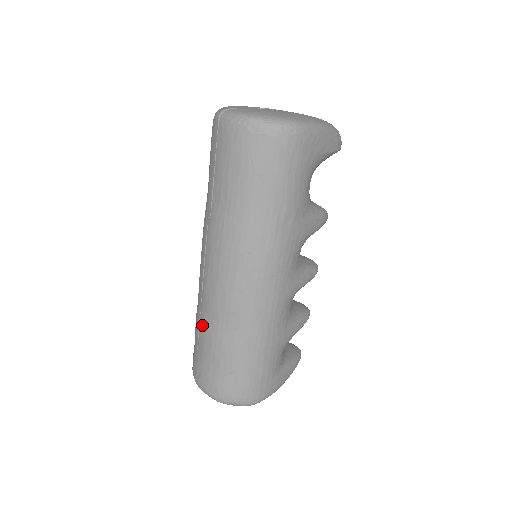
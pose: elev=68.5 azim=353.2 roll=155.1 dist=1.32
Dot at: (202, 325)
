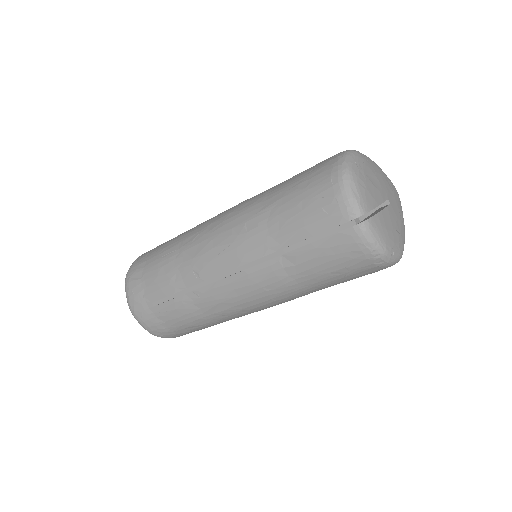
Dot at: (179, 300)
